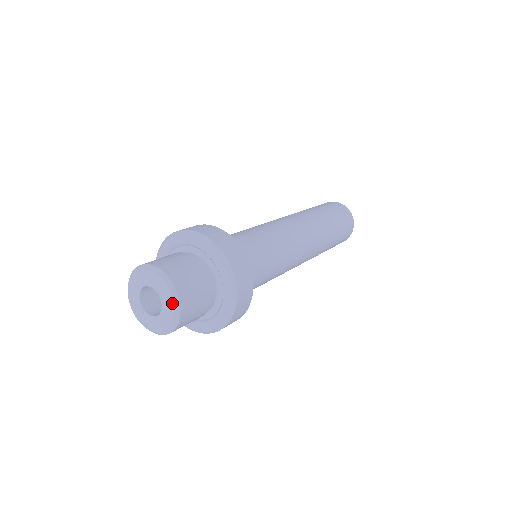
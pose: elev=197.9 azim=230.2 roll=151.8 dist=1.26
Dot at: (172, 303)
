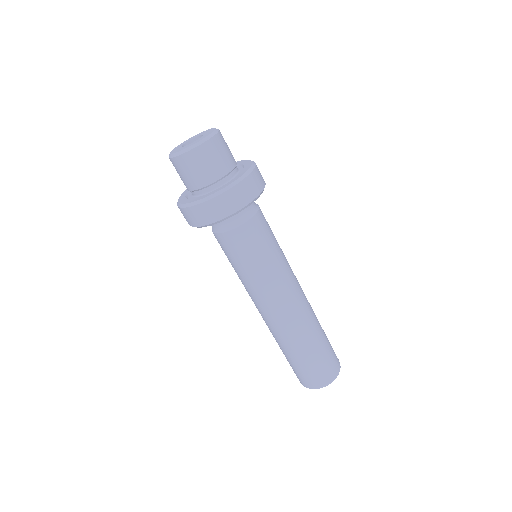
Dot at: (212, 131)
